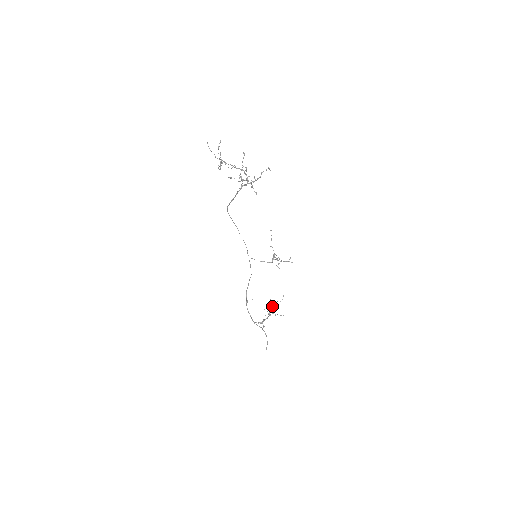
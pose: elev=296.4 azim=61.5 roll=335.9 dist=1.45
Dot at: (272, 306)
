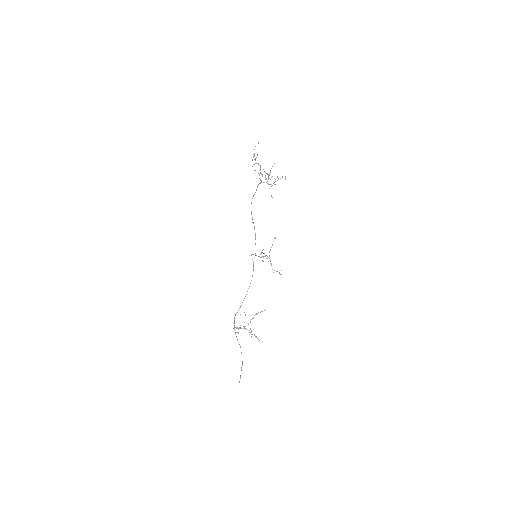
Dot at: (253, 317)
